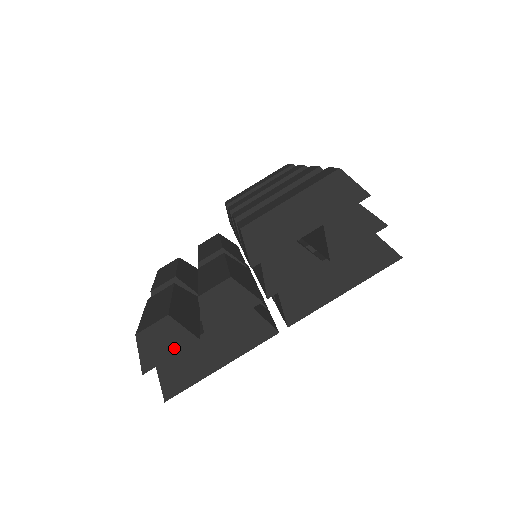
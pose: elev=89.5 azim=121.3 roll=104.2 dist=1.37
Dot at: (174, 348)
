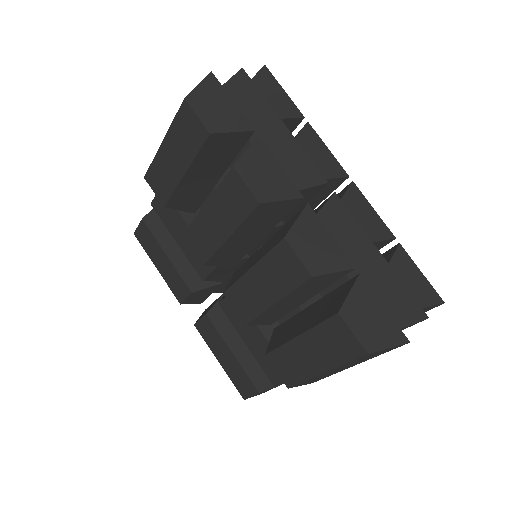
Dot at: occluded
